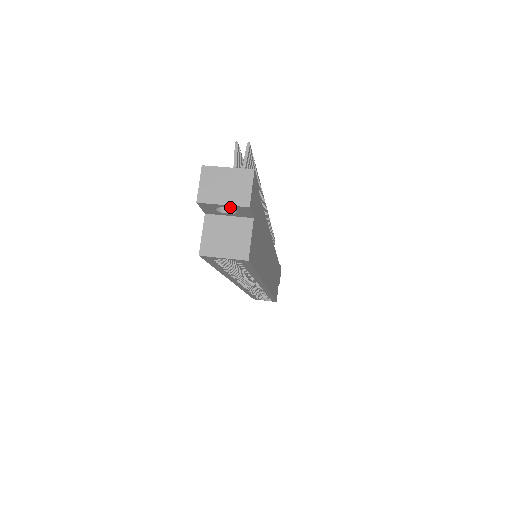
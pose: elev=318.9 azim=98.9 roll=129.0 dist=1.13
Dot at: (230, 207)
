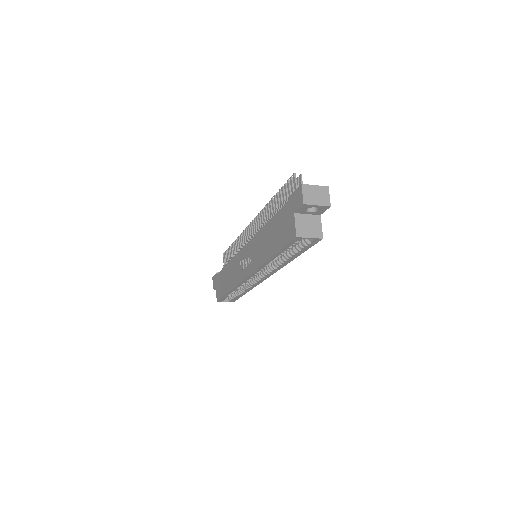
Dot at: (319, 207)
